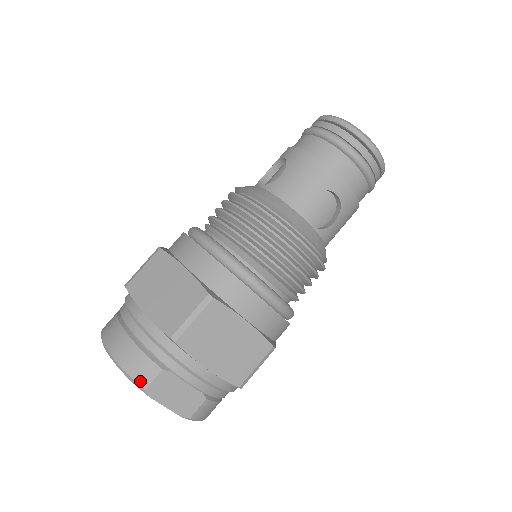
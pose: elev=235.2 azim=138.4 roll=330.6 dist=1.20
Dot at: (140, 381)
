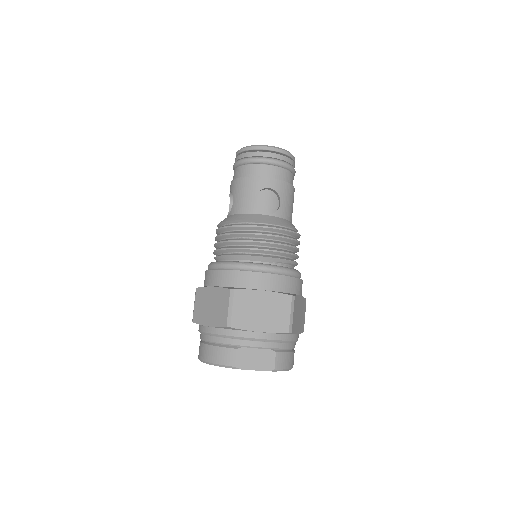
Dot at: (229, 363)
